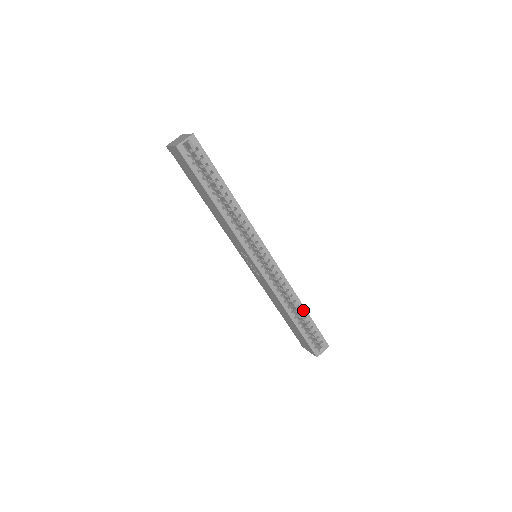
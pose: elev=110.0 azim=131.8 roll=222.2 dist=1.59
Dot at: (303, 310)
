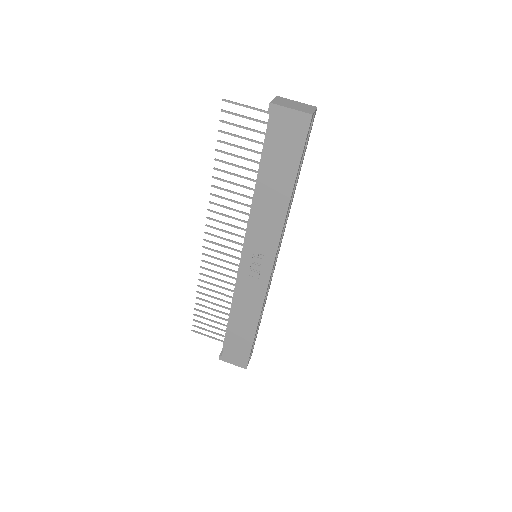
Dot at: (261, 318)
